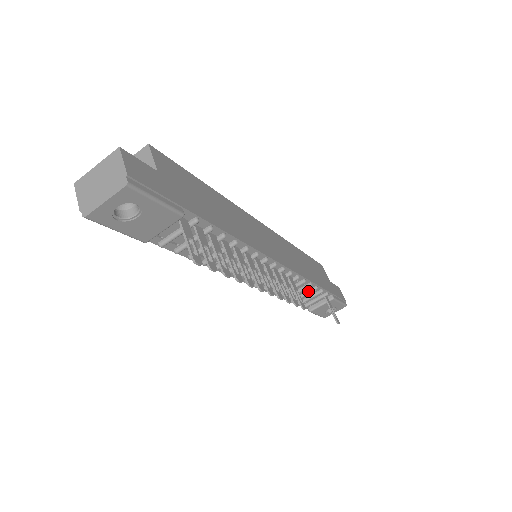
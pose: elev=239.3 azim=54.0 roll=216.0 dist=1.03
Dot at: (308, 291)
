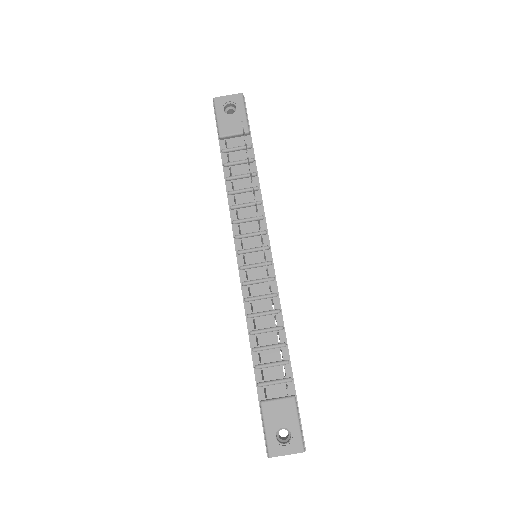
Dot at: (275, 344)
